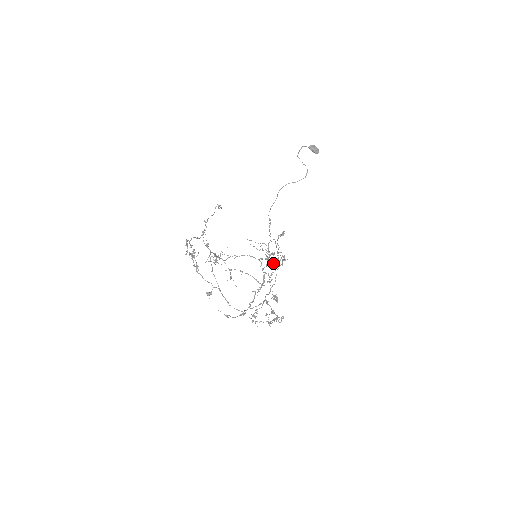
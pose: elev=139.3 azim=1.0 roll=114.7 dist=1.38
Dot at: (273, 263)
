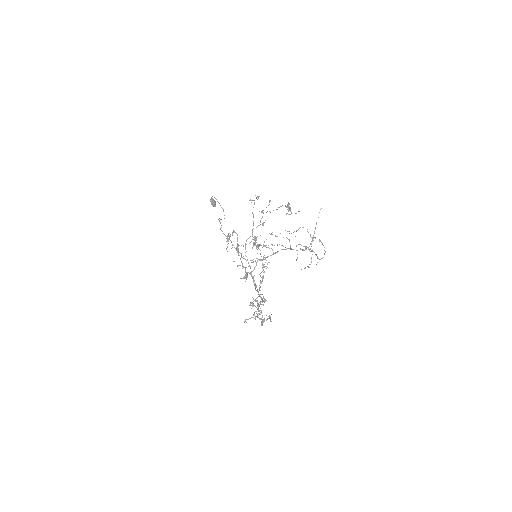
Dot at: occluded
